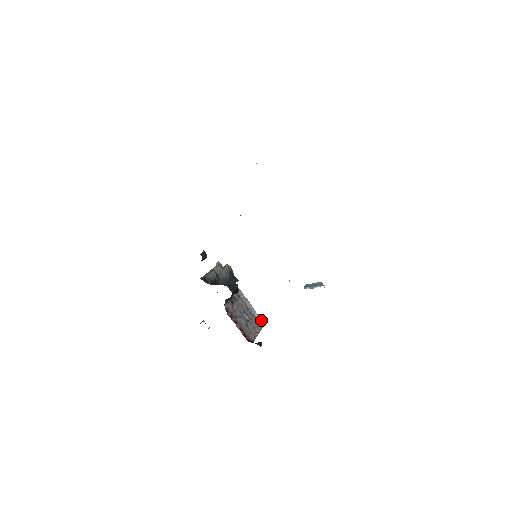
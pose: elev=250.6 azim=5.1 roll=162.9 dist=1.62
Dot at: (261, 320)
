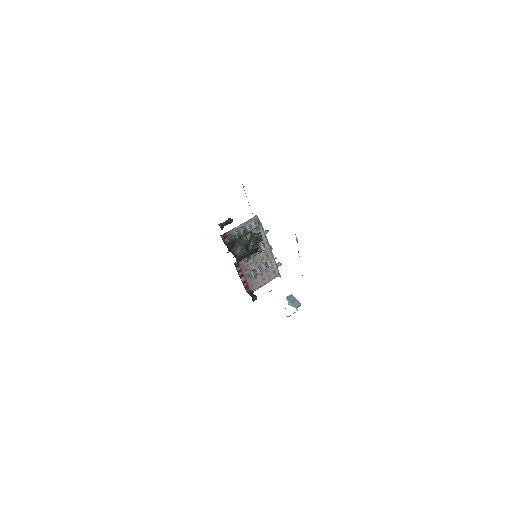
Dot at: (278, 272)
